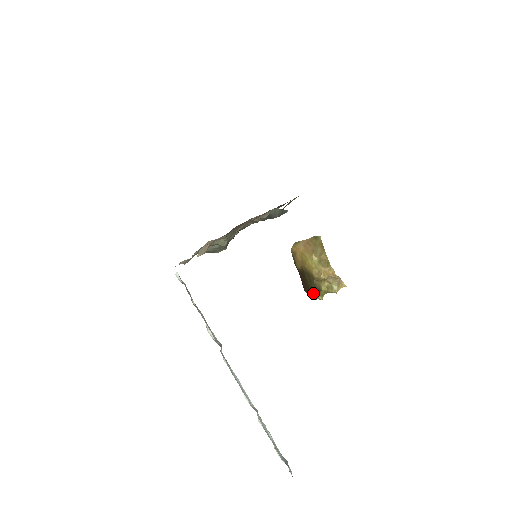
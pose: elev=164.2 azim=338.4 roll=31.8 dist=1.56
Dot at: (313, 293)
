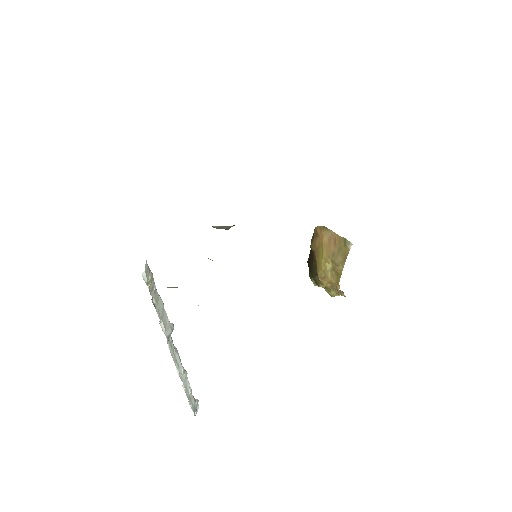
Dot at: (311, 277)
